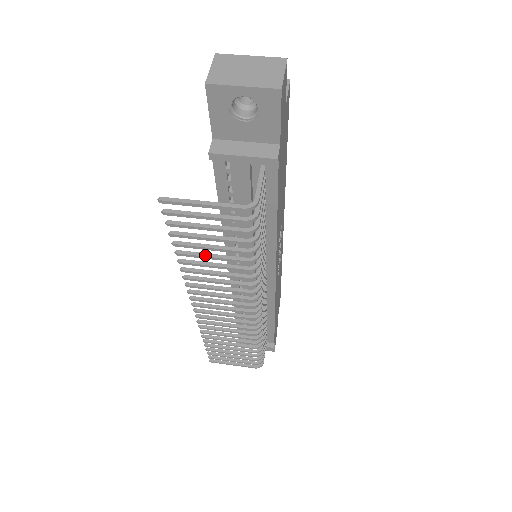
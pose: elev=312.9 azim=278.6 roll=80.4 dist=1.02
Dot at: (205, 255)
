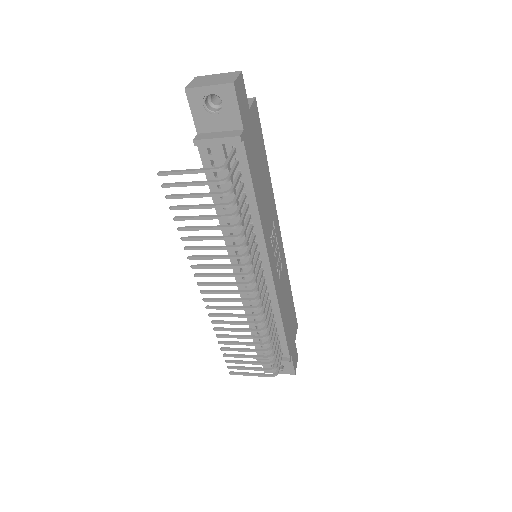
Dot at: (199, 227)
